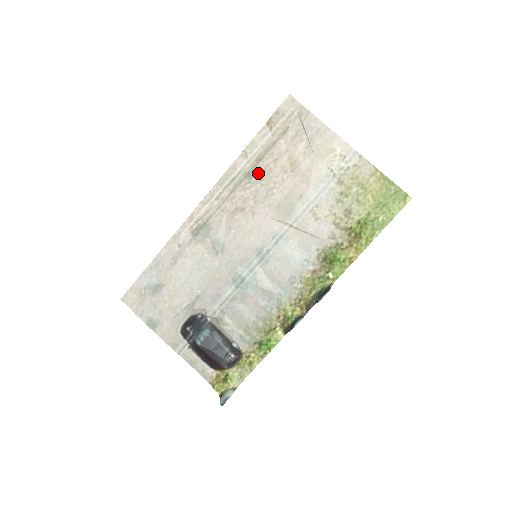
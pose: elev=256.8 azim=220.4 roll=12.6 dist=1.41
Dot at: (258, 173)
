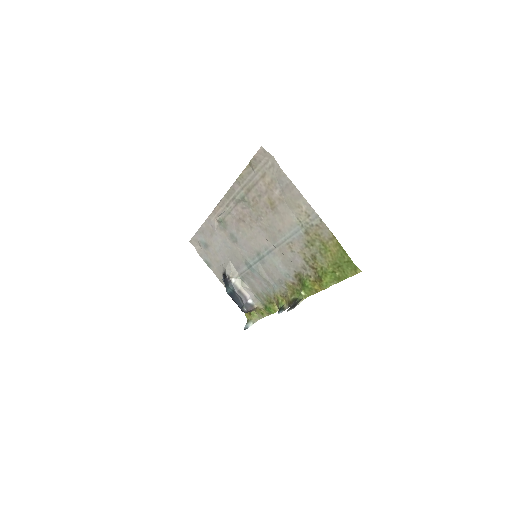
Dot at: (249, 200)
